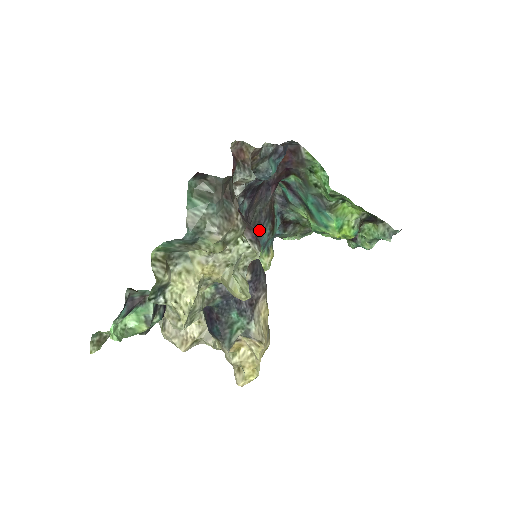
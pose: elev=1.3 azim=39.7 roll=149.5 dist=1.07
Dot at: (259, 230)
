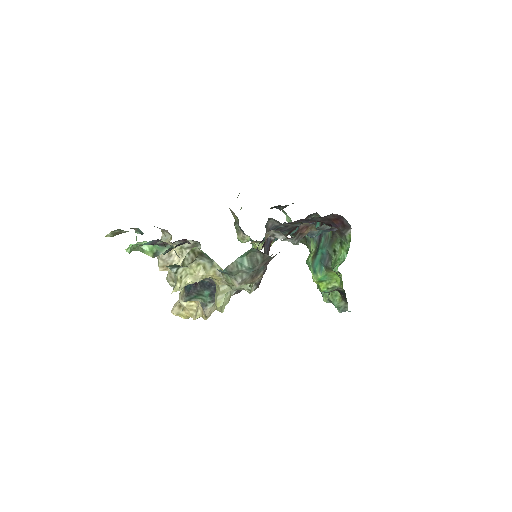
Dot at: occluded
